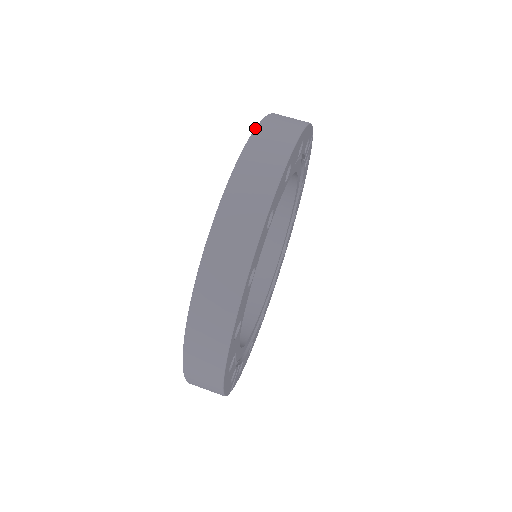
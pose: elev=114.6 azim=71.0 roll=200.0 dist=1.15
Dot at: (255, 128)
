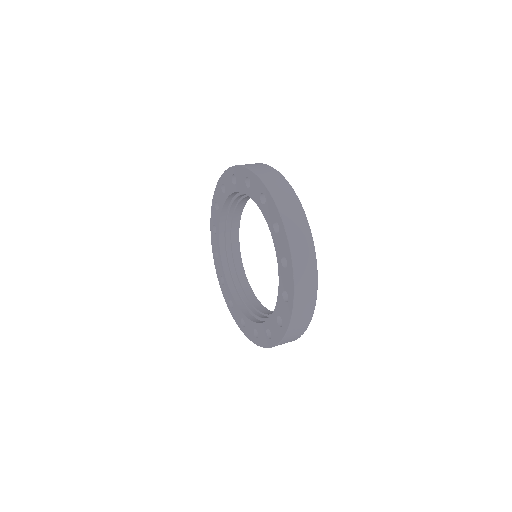
Dot at: (242, 166)
